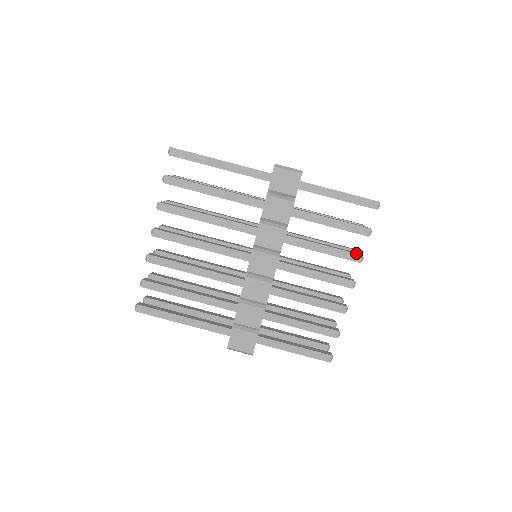
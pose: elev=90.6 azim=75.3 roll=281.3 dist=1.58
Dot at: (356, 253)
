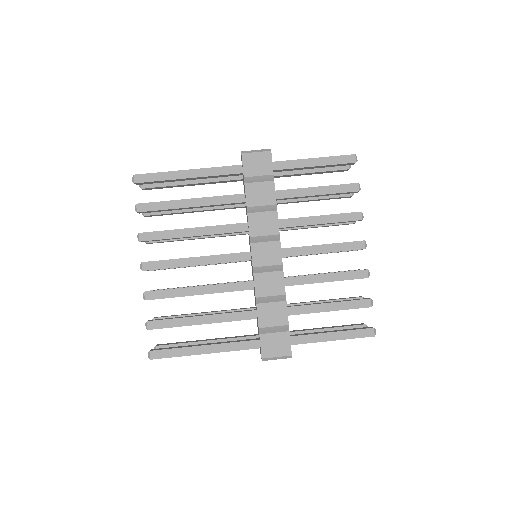
Dot at: (354, 212)
